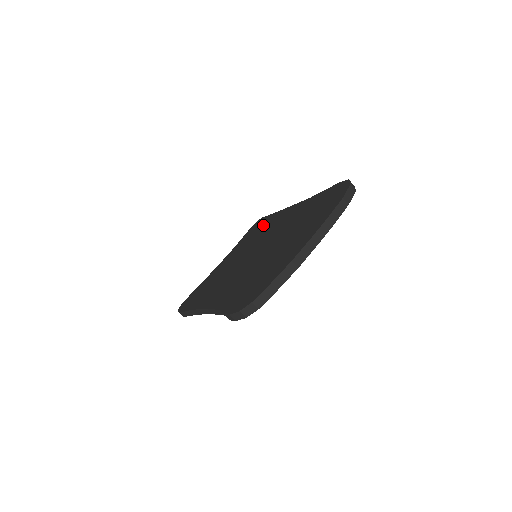
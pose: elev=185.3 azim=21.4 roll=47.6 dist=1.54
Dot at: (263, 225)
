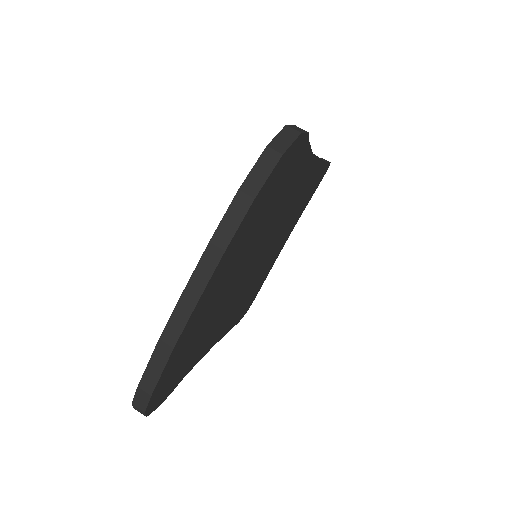
Dot at: occluded
